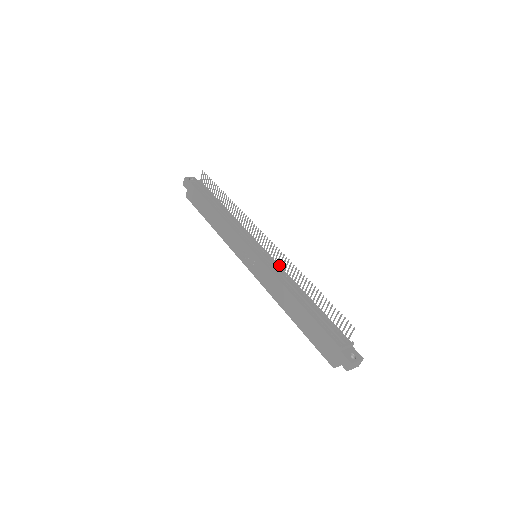
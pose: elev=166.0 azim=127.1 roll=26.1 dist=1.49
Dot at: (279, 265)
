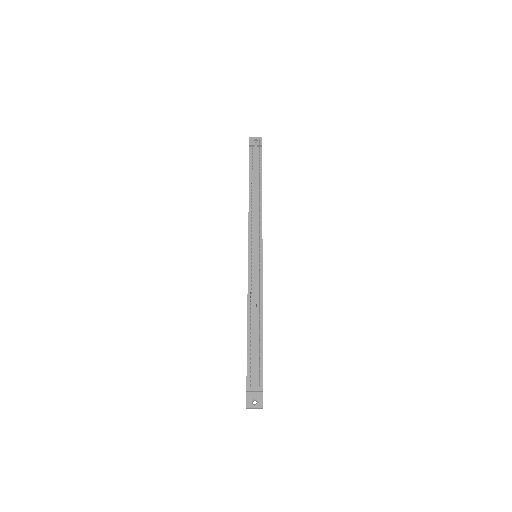
Dot at: (258, 279)
